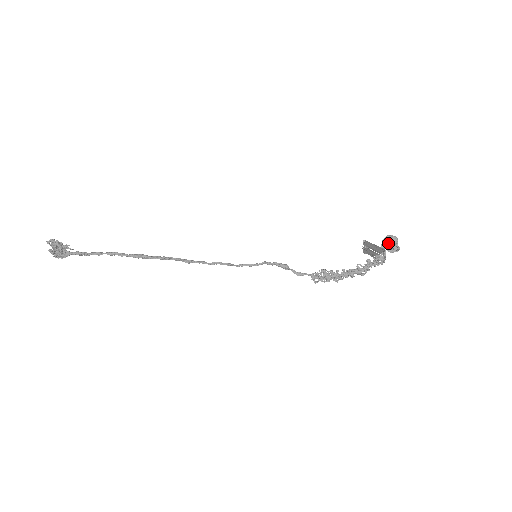
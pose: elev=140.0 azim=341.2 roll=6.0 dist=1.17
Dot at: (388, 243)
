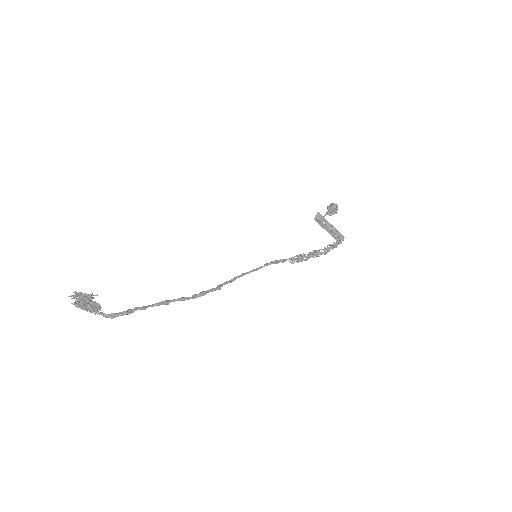
Dot at: (332, 211)
